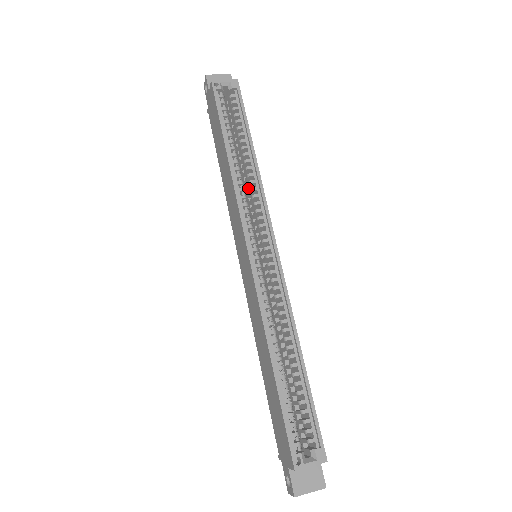
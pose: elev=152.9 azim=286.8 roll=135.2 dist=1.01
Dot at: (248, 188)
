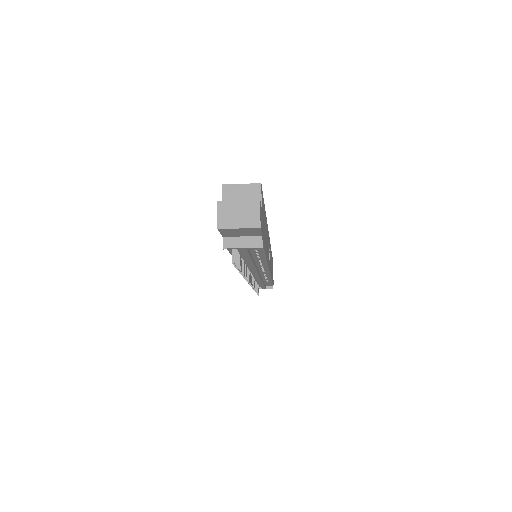
Dot at: occluded
